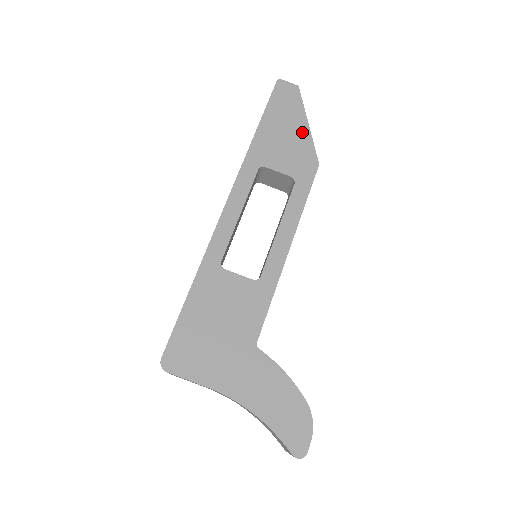
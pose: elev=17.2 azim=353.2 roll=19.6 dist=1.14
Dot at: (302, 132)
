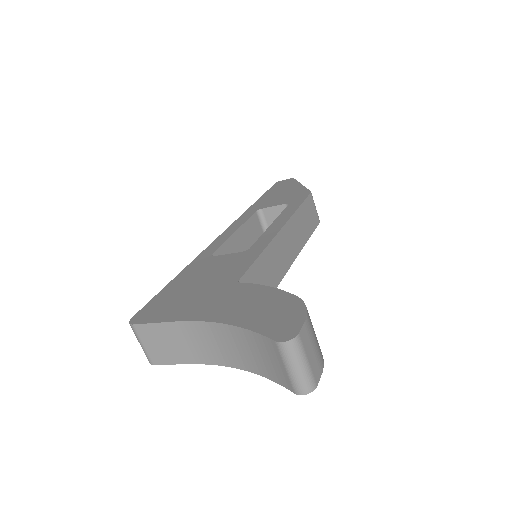
Dot at: (296, 188)
